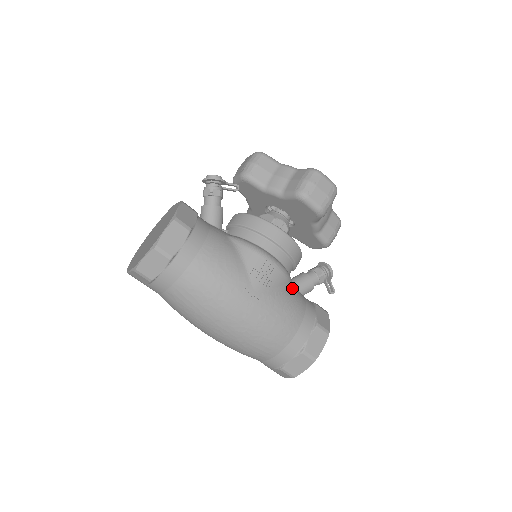
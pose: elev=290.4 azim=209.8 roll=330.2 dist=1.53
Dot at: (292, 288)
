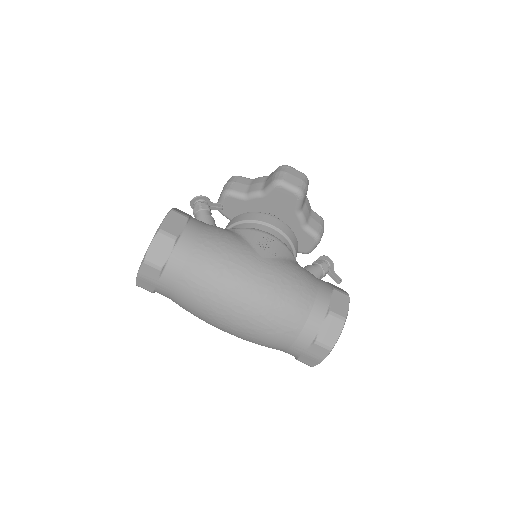
Dot at: (298, 264)
